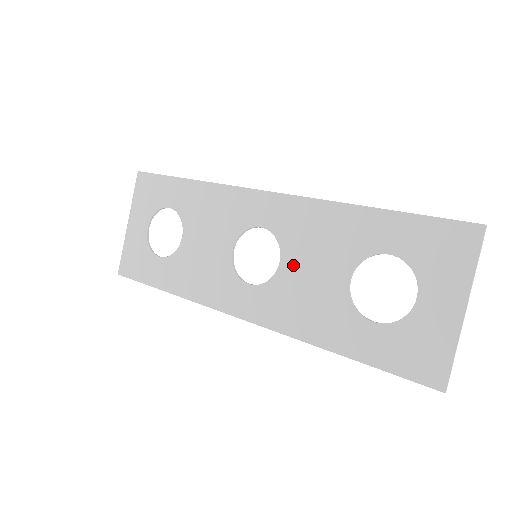
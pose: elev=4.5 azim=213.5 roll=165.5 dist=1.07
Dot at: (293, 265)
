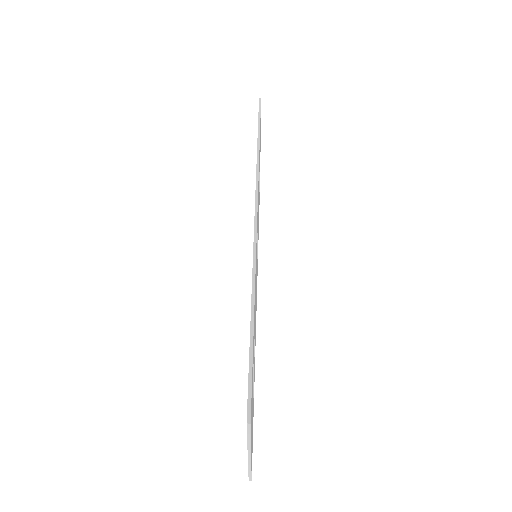
Dot at: occluded
